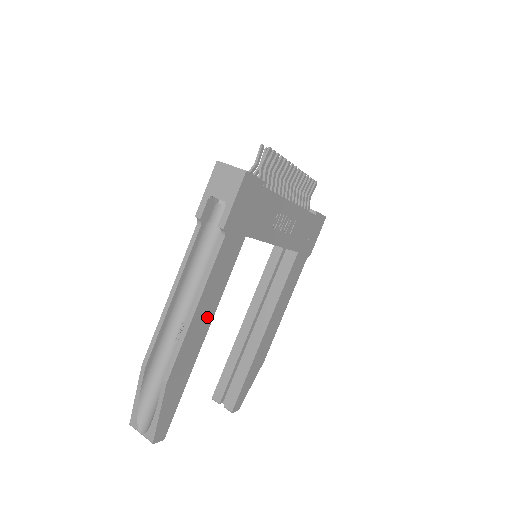
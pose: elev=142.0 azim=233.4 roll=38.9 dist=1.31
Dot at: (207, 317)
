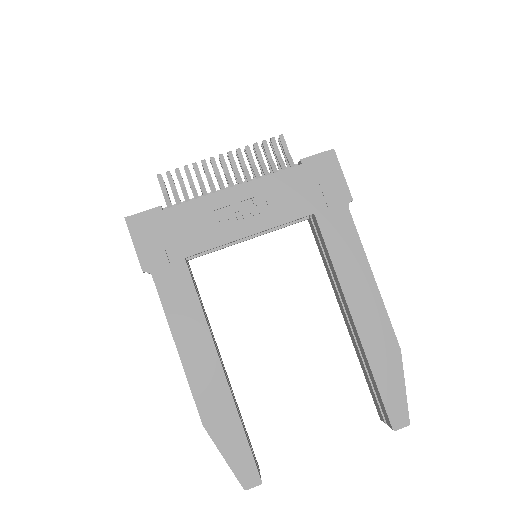
Dot at: (204, 348)
